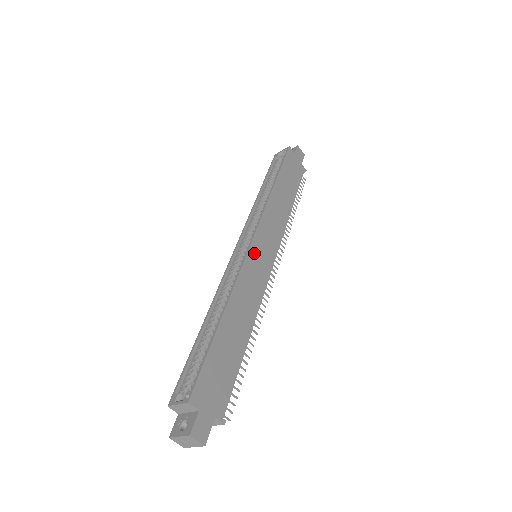
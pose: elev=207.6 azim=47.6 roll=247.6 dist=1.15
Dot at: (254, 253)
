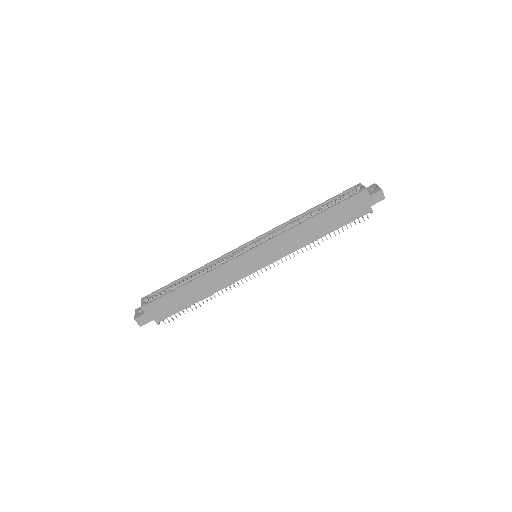
Dot at: (246, 258)
